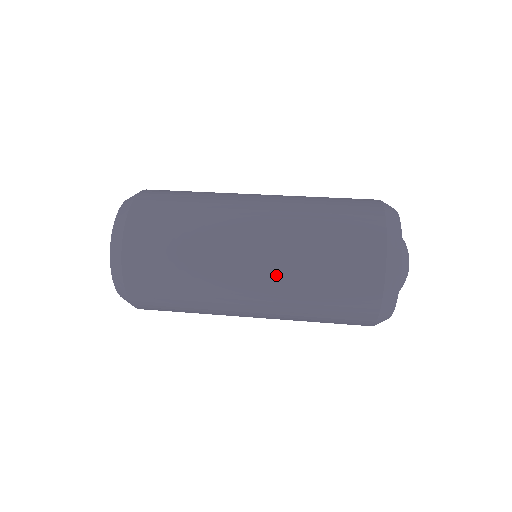
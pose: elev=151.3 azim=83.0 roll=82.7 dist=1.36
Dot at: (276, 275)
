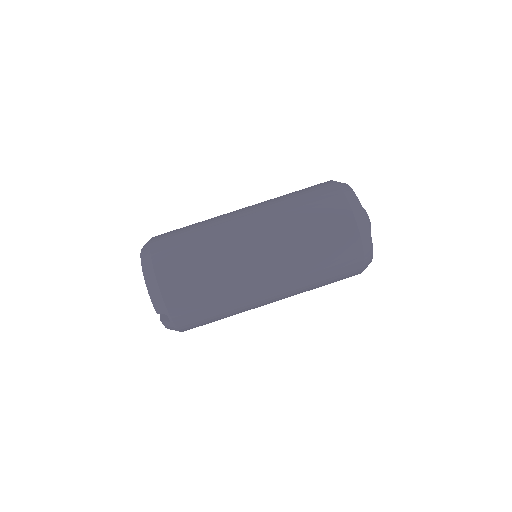
Dot at: occluded
